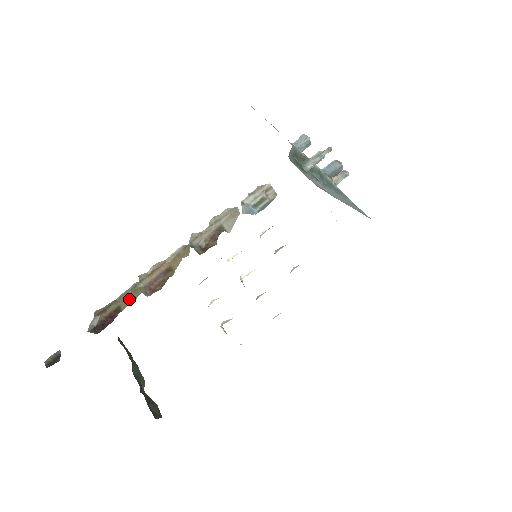
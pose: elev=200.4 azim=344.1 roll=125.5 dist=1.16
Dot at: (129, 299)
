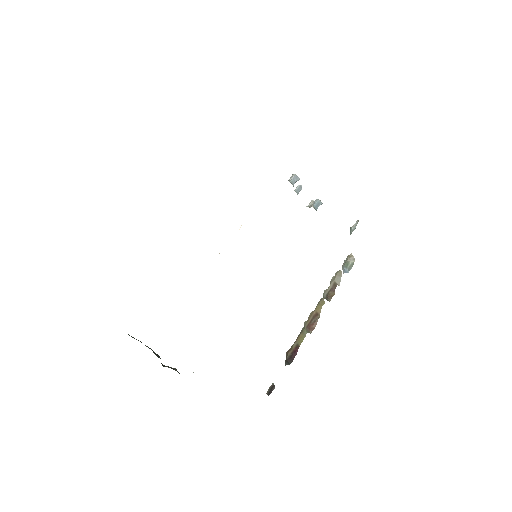
Dot at: (302, 338)
